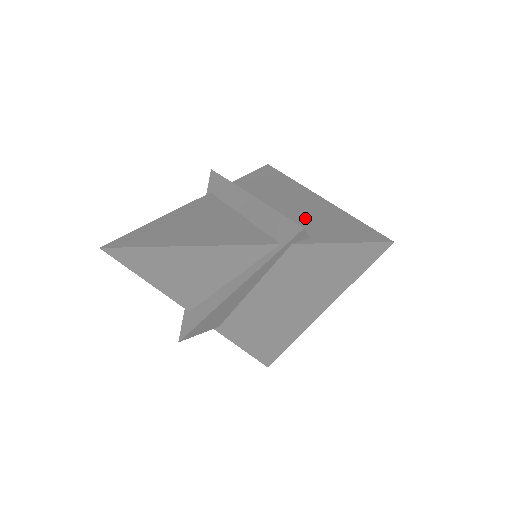
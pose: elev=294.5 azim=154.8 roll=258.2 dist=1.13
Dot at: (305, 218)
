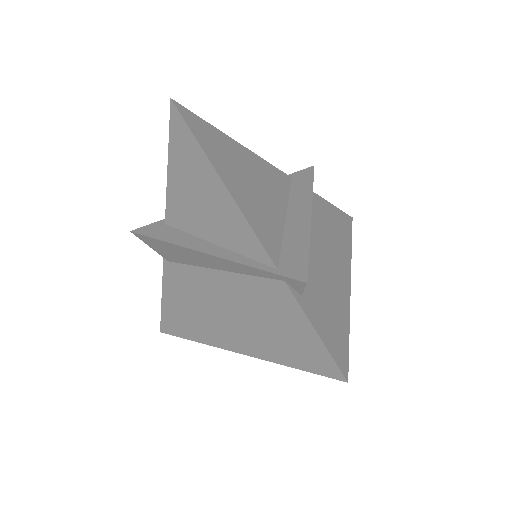
Dot at: (320, 280)
